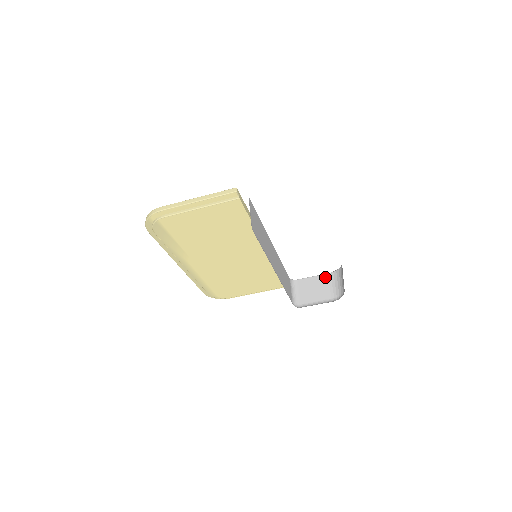
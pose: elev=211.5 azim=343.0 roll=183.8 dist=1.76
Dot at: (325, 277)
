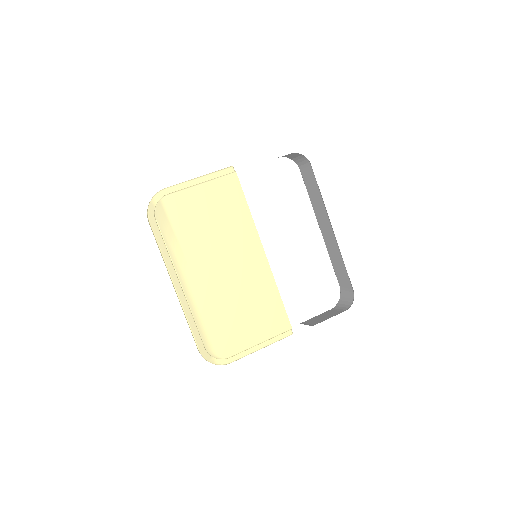
Dot at: (329, 311)
